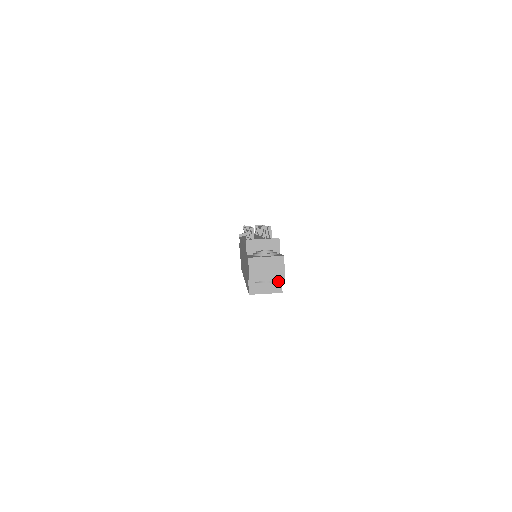
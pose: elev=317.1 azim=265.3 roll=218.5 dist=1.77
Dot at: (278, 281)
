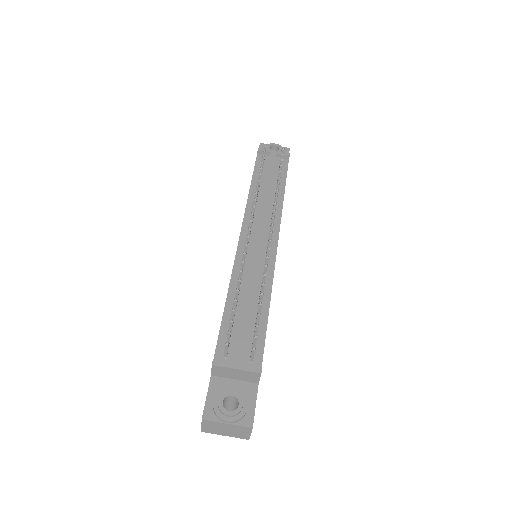
Dot at: occluded
